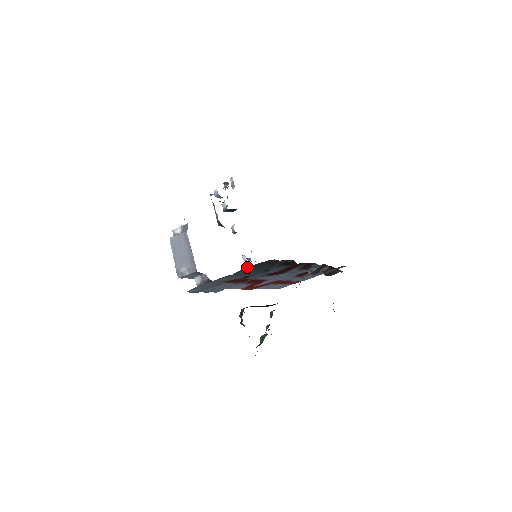
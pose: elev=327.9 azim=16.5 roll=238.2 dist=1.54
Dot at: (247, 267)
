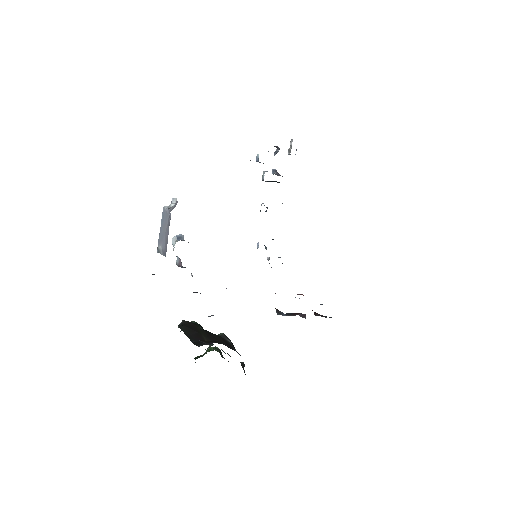
Dot at: occluded
